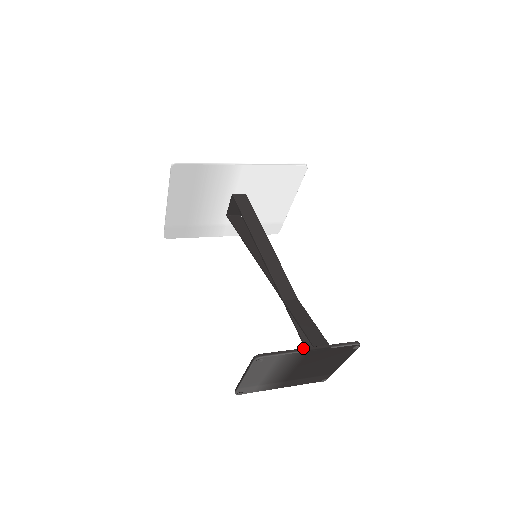
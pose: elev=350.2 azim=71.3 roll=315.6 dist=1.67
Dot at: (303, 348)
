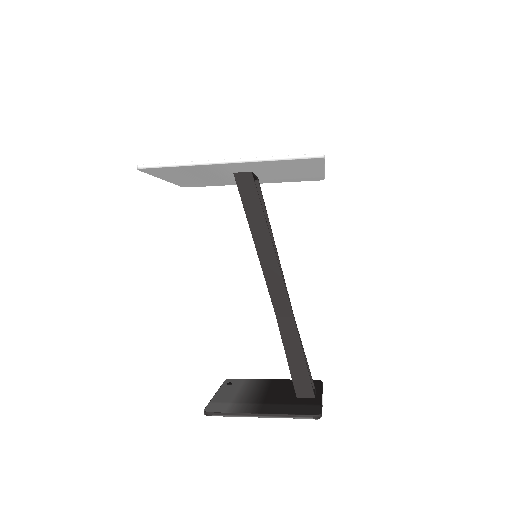
Dot at: (253, 413)
